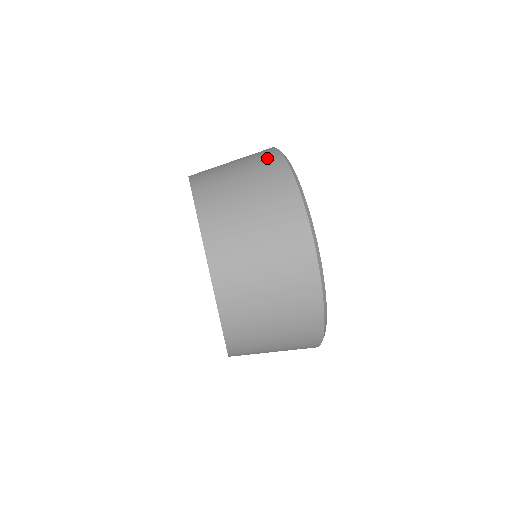
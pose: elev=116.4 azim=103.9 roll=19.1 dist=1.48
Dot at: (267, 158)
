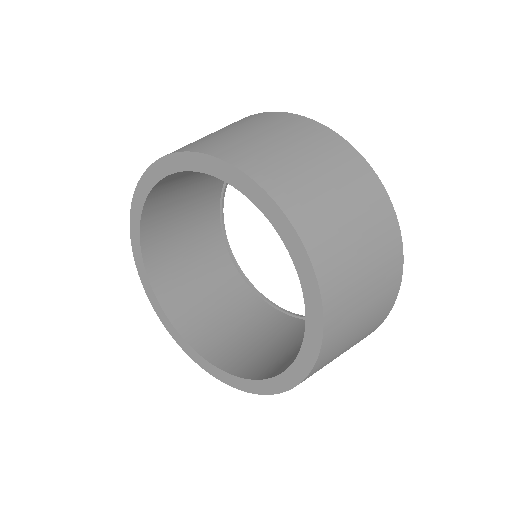
Dot at: (327, 140)
